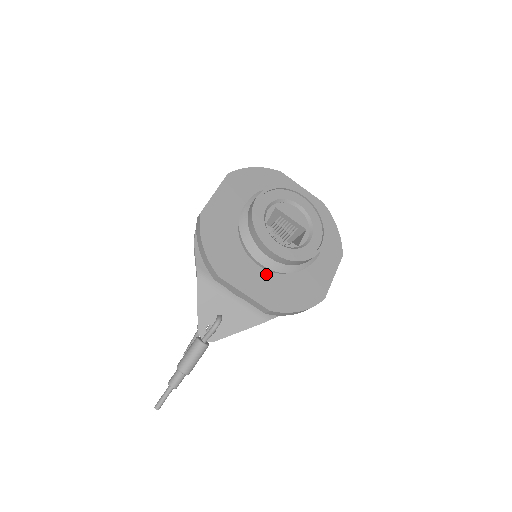
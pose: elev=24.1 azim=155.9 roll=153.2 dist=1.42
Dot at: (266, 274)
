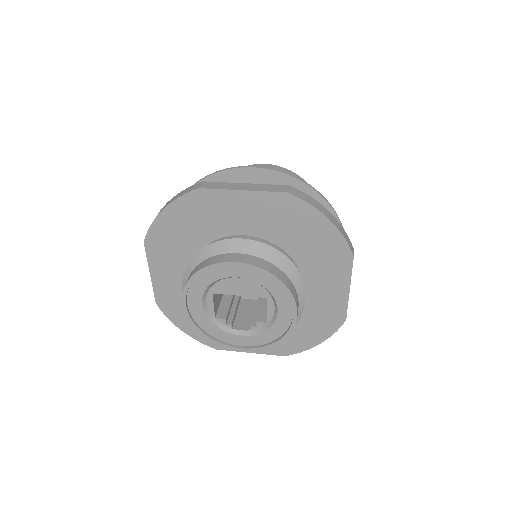
Dot at: occluded
